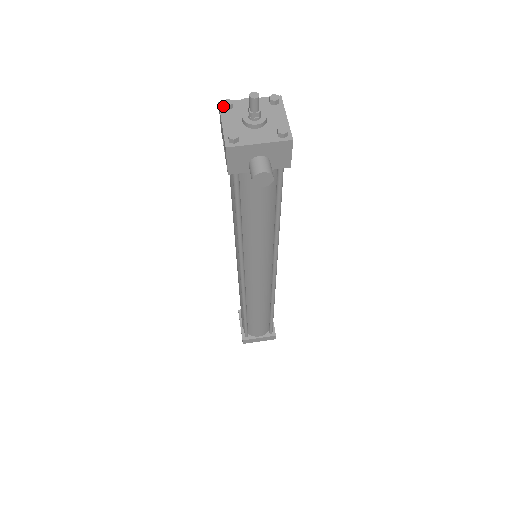
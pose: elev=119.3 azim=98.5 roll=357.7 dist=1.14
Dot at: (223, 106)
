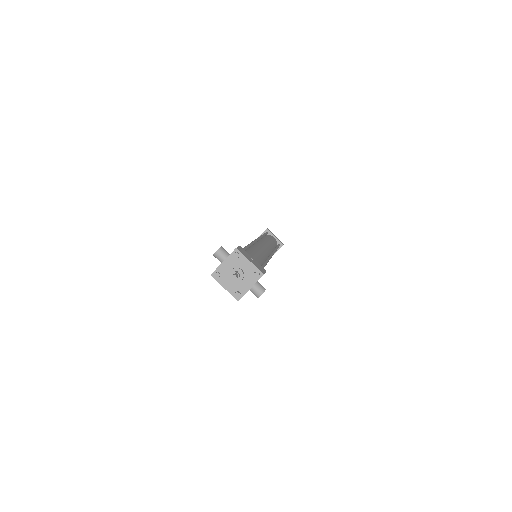
Dot at: (216, 278)
